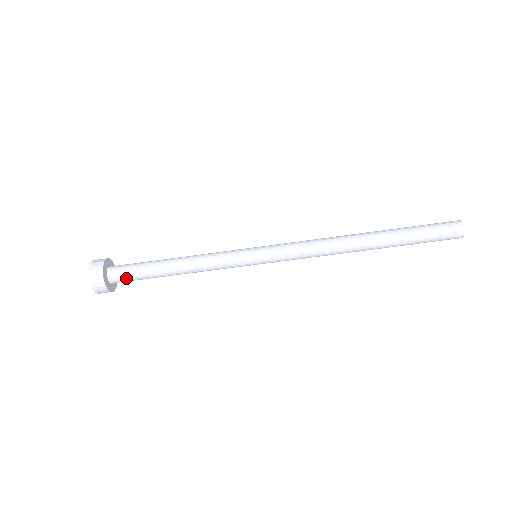
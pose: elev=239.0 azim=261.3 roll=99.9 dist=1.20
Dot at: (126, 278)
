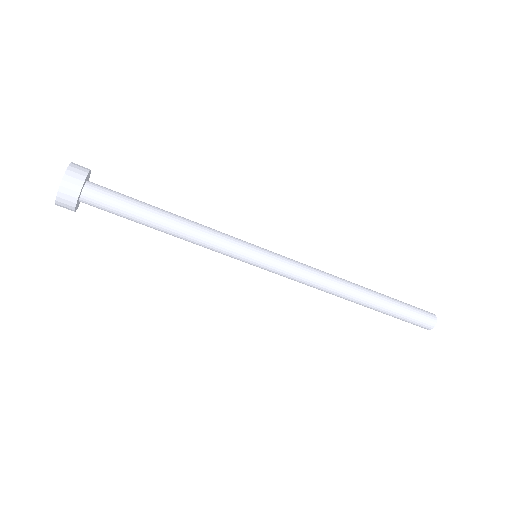
Dot at: (103, 209)
